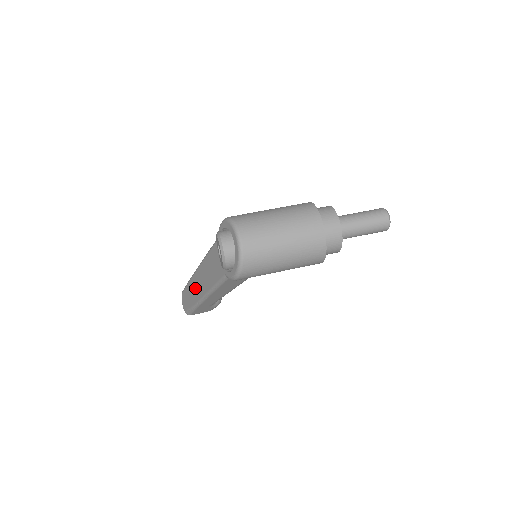
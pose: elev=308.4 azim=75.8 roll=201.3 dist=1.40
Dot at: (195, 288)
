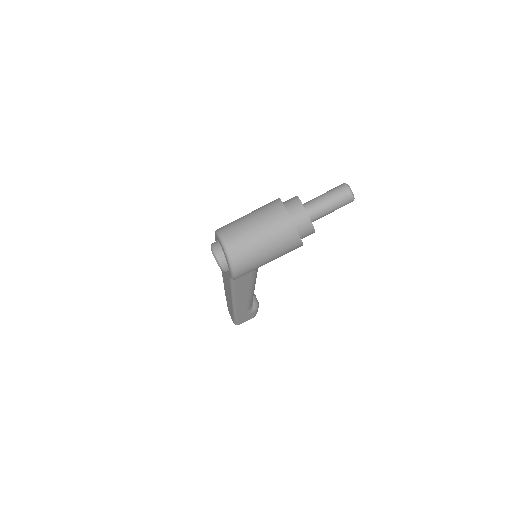
Dot at: (228, 299)
